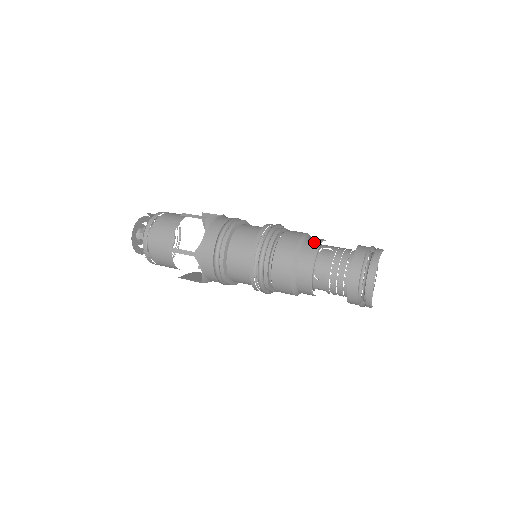
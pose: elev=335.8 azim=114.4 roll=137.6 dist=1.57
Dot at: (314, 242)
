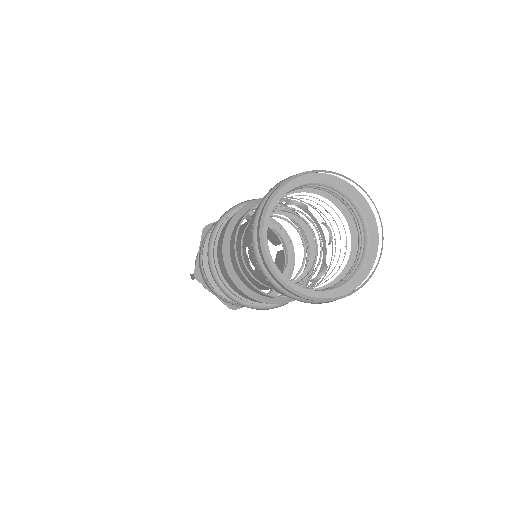
Dot at: occluded
